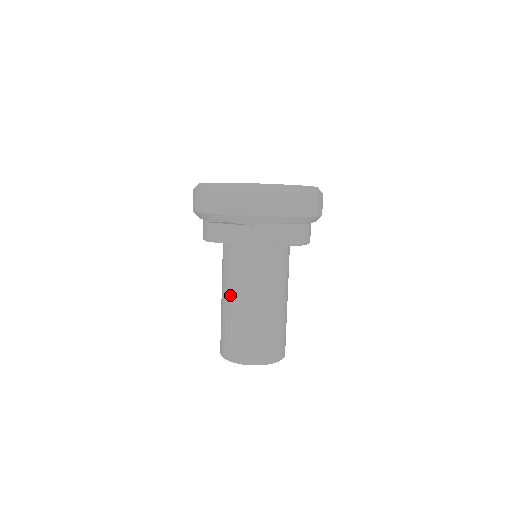
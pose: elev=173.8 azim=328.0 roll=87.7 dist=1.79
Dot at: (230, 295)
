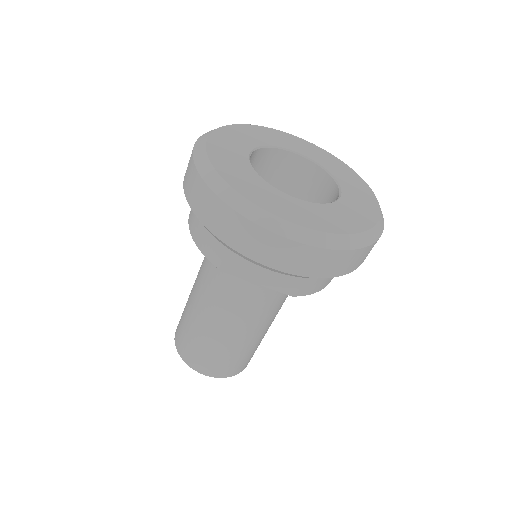
Dot at: (223, 318)
